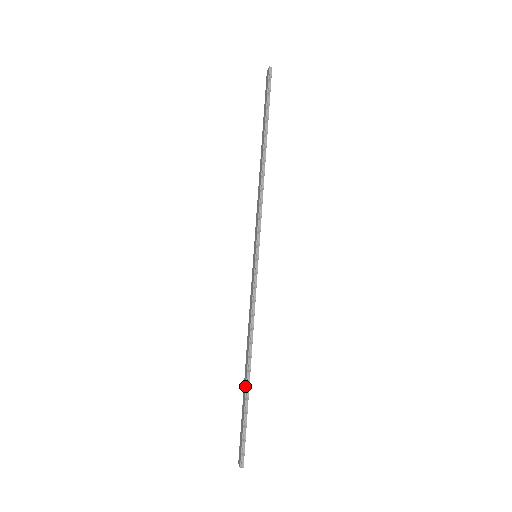
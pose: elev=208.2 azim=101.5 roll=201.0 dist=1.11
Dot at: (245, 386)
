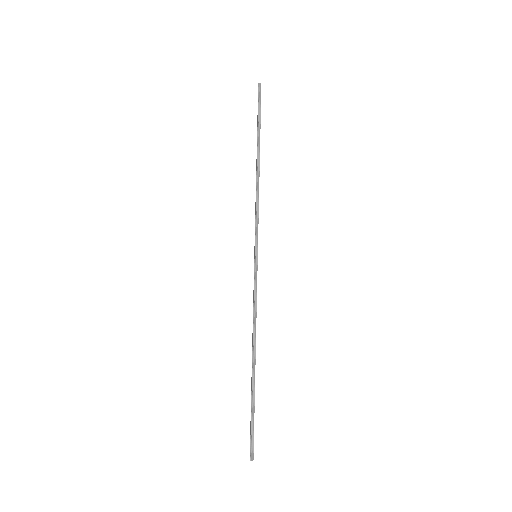
Dot at: (251, 380)
